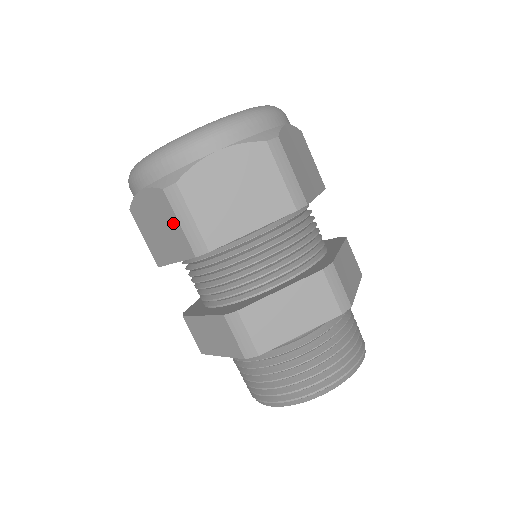
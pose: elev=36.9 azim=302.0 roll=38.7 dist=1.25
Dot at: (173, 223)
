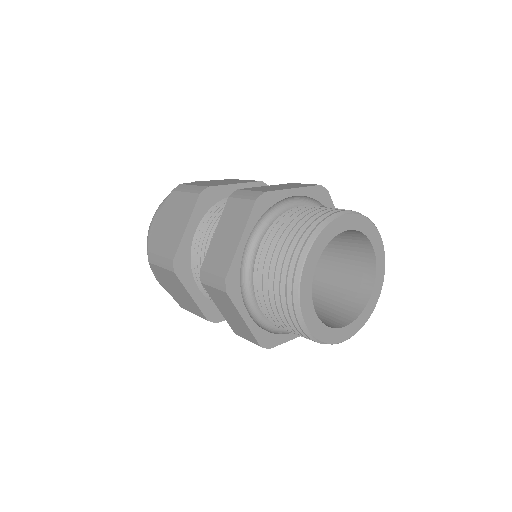
Dot at: (164, 273)
